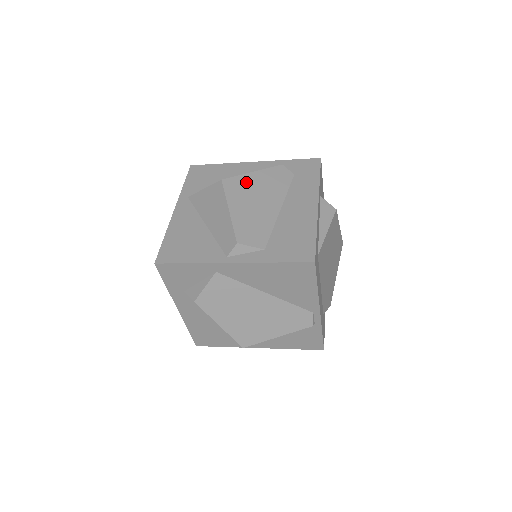
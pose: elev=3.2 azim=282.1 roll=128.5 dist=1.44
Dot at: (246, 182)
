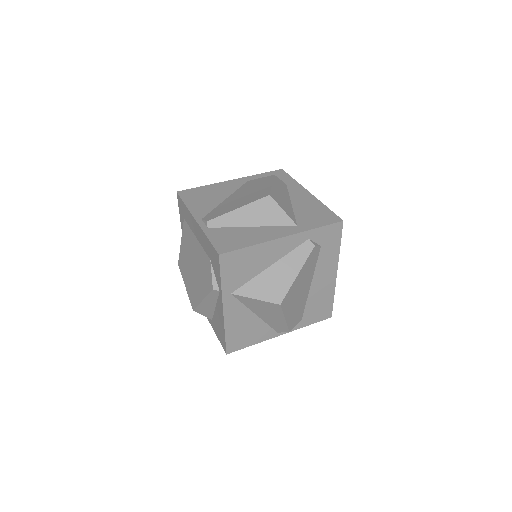
Dot at: (294, 289)
